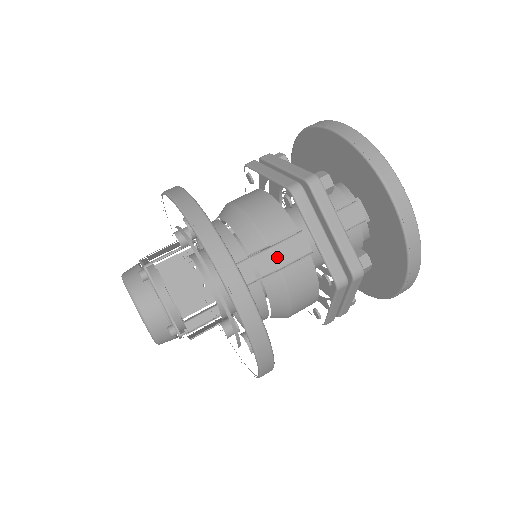
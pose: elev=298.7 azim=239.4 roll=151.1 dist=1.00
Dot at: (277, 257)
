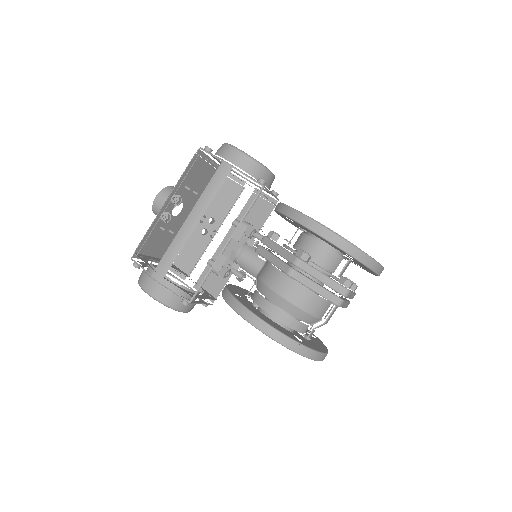
Dot at: (327, 322)
